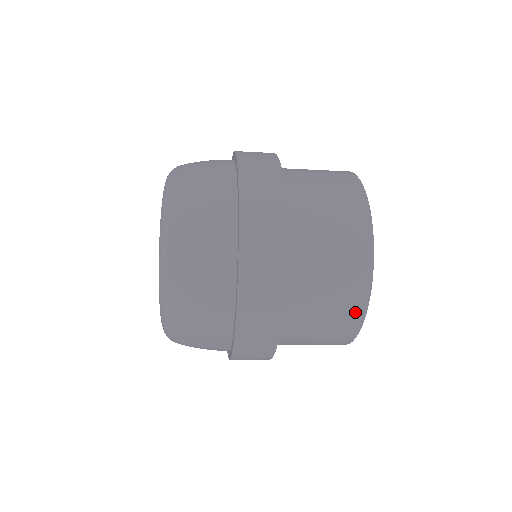
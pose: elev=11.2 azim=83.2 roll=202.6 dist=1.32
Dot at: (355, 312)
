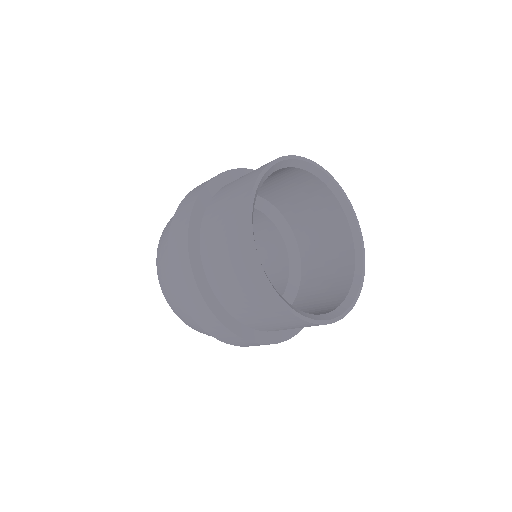
Dot at: (279, 310)
